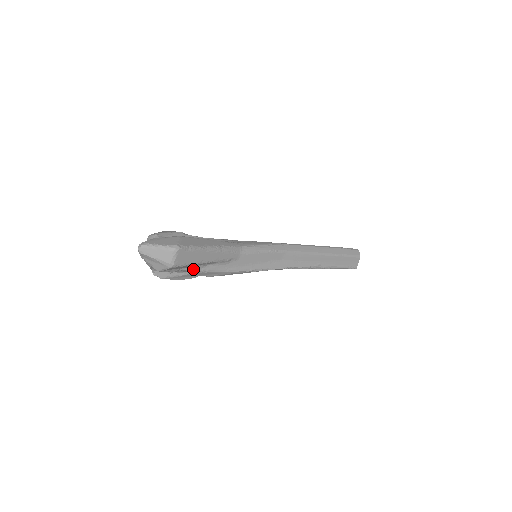
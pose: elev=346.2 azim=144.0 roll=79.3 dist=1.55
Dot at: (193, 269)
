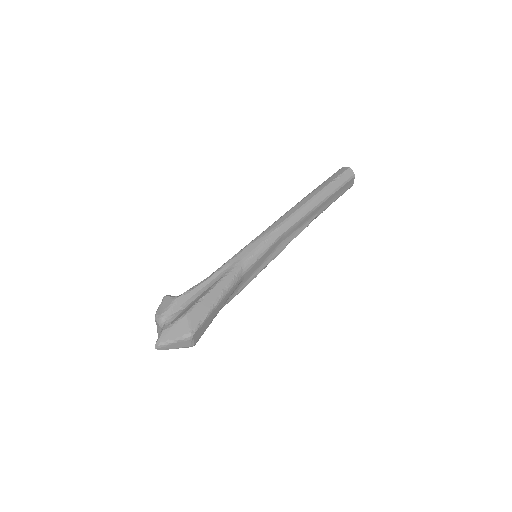
Dot at: occluded
